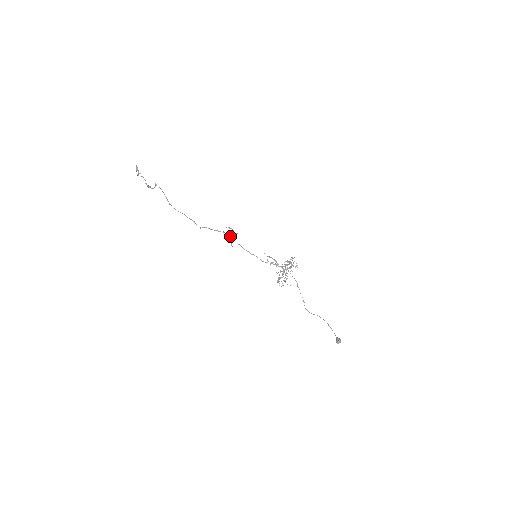
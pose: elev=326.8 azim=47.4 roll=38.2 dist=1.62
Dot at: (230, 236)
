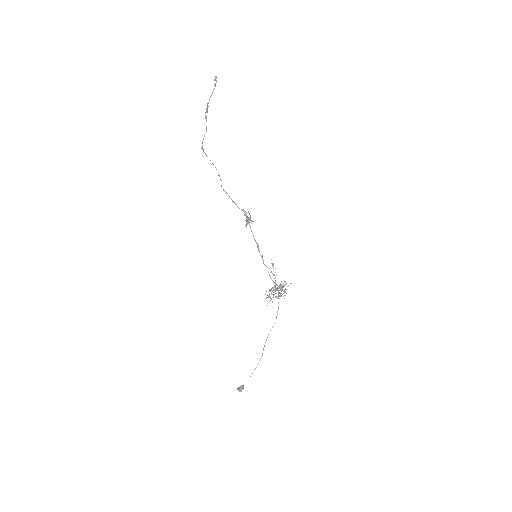
Dot at: occluded
